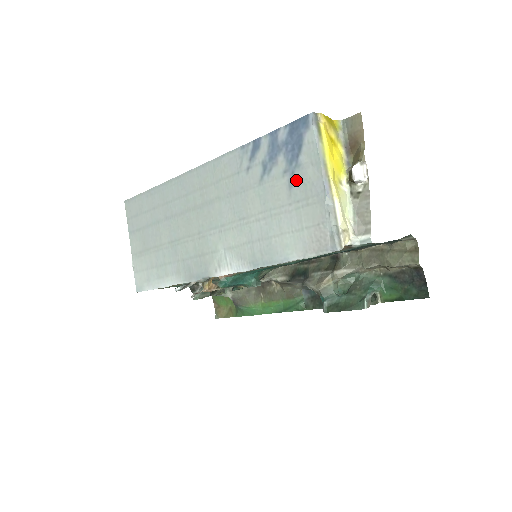
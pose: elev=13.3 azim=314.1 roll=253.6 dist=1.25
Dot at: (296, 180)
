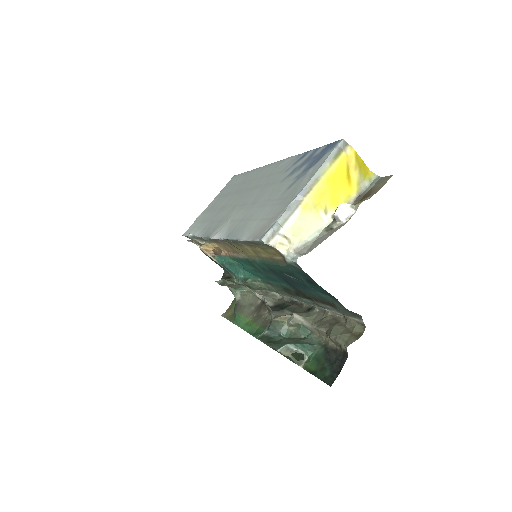
Dot at: (295, 184)
